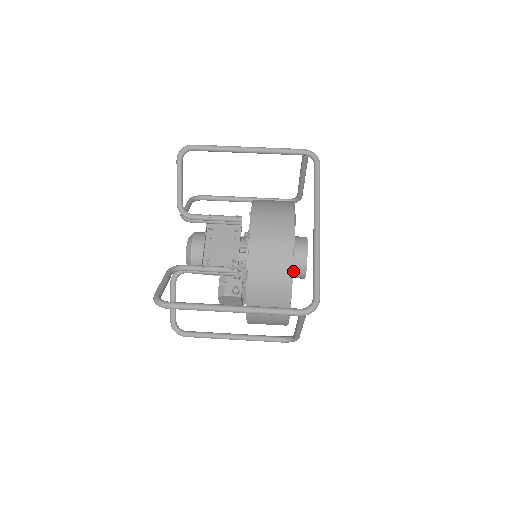
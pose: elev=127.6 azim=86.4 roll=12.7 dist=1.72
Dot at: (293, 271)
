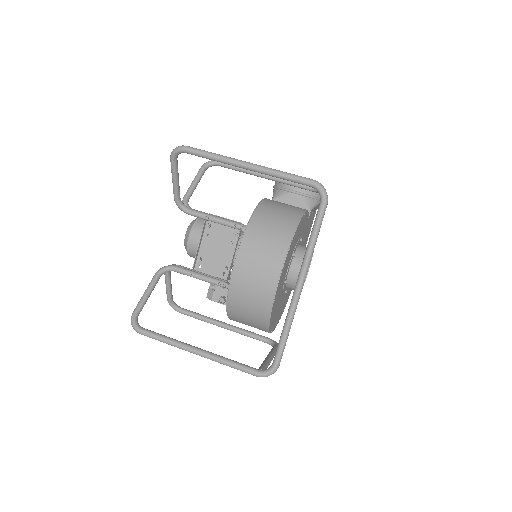
Dot at: (287, 287)
